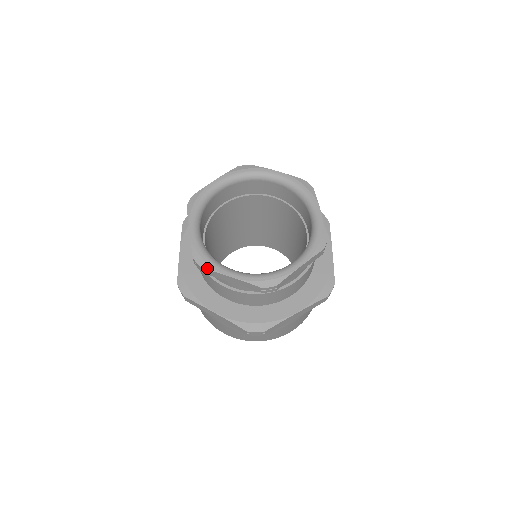
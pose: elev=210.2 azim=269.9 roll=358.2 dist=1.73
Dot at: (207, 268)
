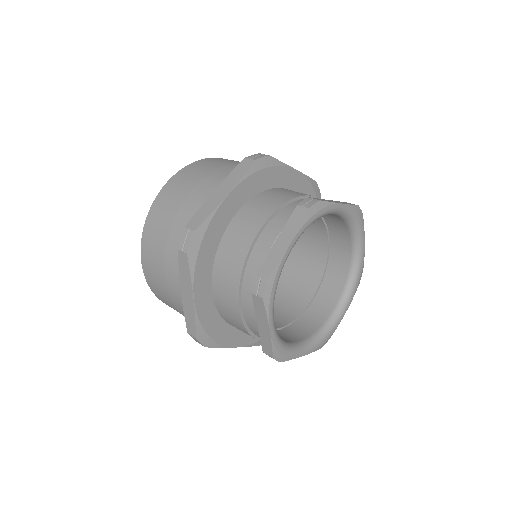
Dot at: (286, 360)
